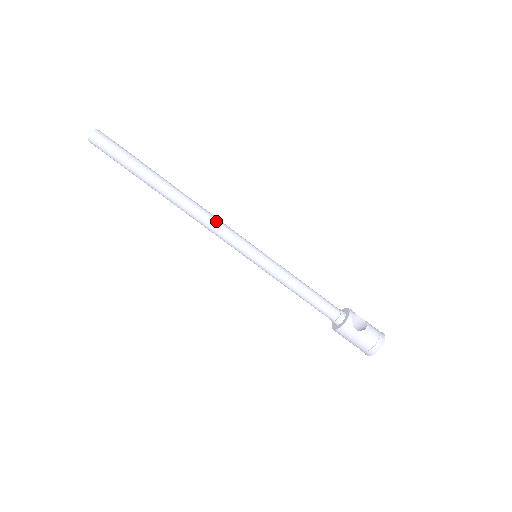
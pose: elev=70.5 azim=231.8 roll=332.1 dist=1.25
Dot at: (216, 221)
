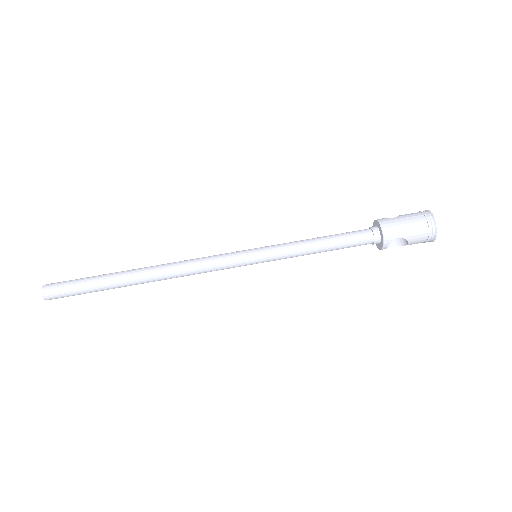
Dot at: (196, 259)
